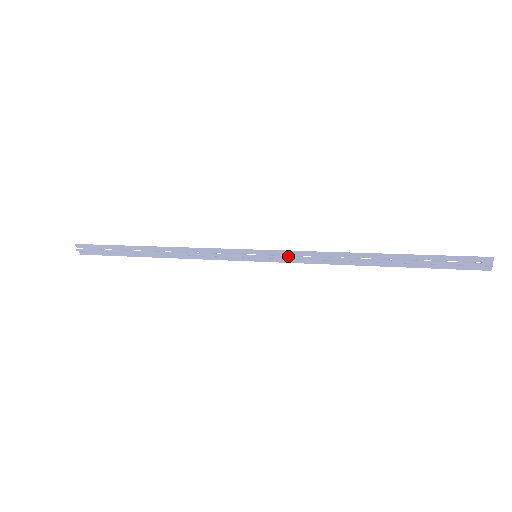
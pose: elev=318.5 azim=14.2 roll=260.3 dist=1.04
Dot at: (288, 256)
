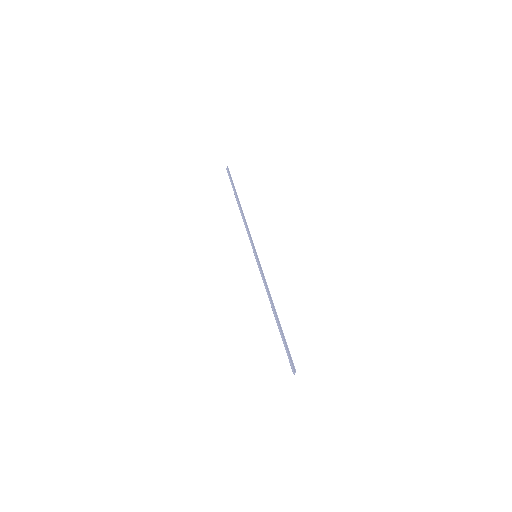
Dot at: (261, 271)
